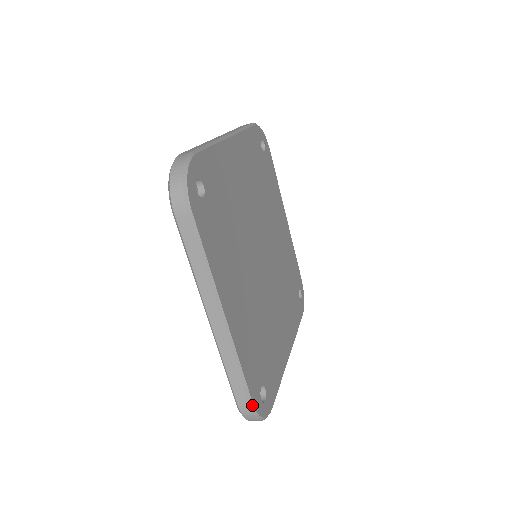
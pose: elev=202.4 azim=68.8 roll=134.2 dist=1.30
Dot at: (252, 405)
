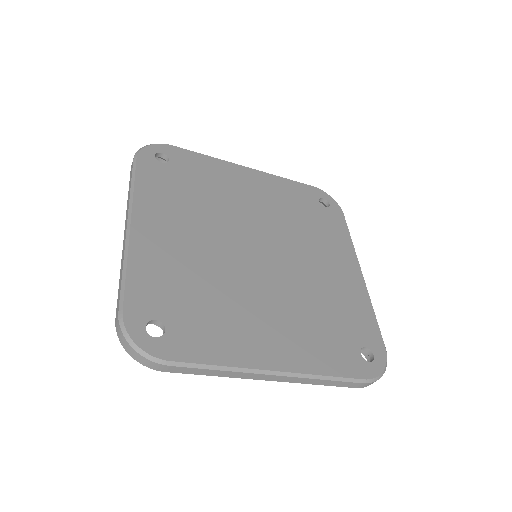
Dot at: (121, 313)
